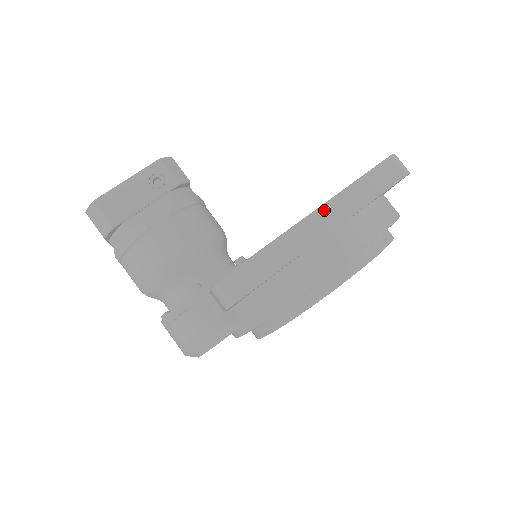
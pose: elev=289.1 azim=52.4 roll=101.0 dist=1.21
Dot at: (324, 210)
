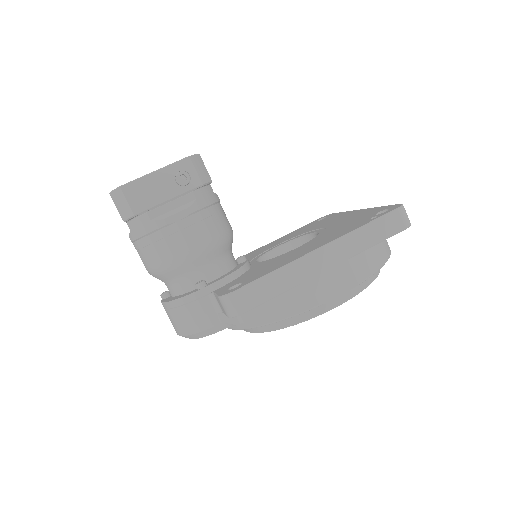
Dot at: (331, 247)
